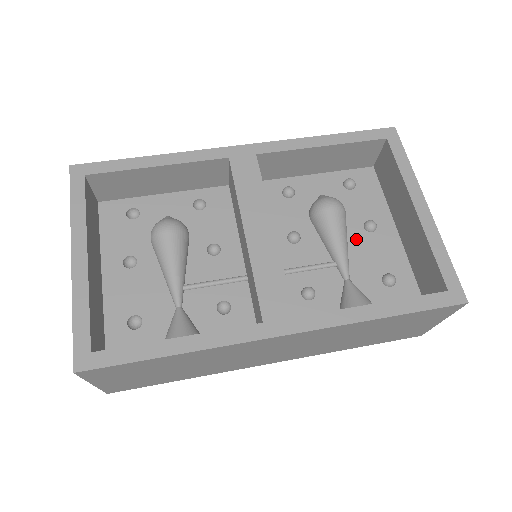
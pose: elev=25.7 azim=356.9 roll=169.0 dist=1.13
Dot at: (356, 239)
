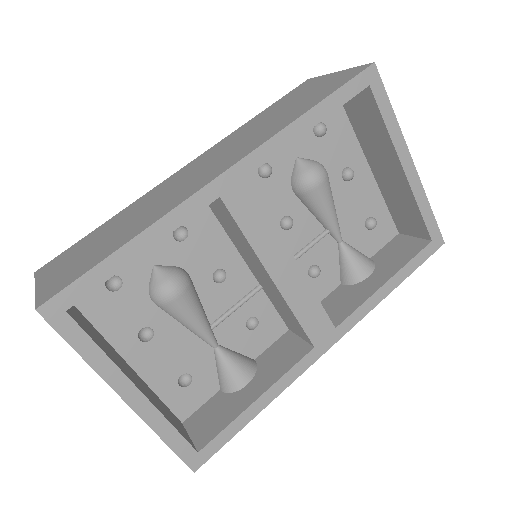
Dot at: (339, 195)
